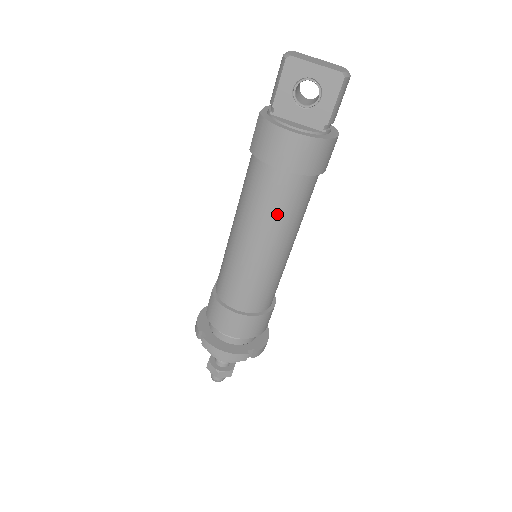
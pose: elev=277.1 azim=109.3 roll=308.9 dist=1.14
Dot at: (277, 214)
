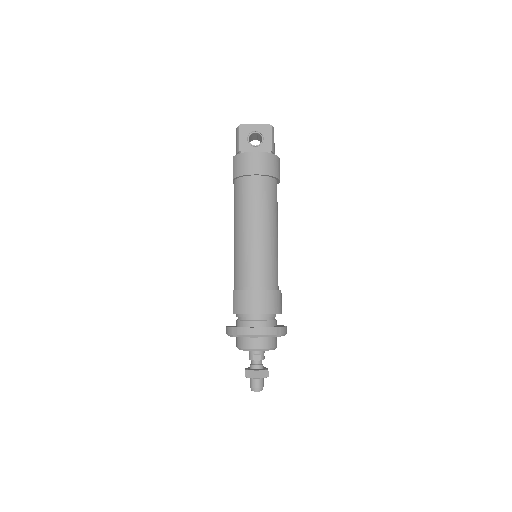
Dot at: (262, 205)
